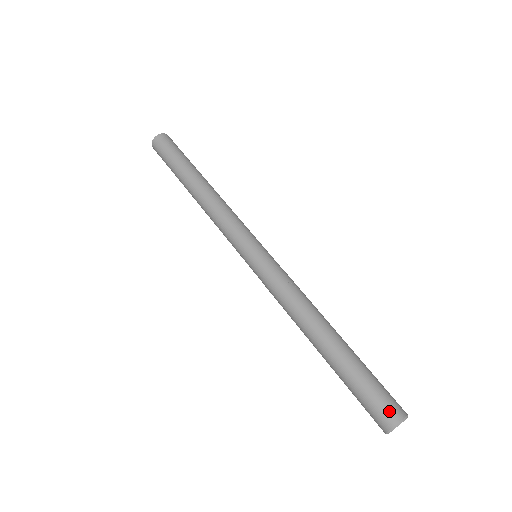
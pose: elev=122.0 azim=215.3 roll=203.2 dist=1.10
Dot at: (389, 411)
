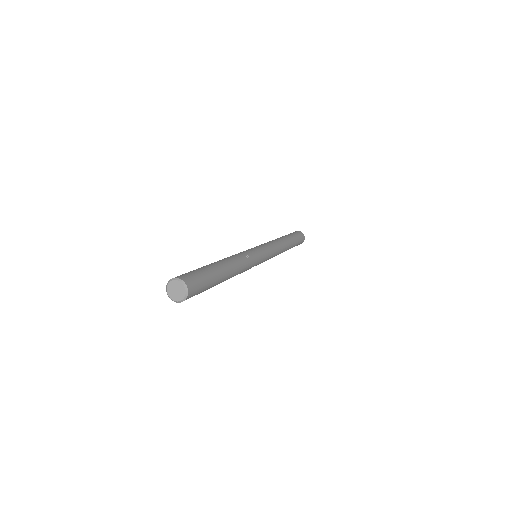
Dot at: (186, 276)
